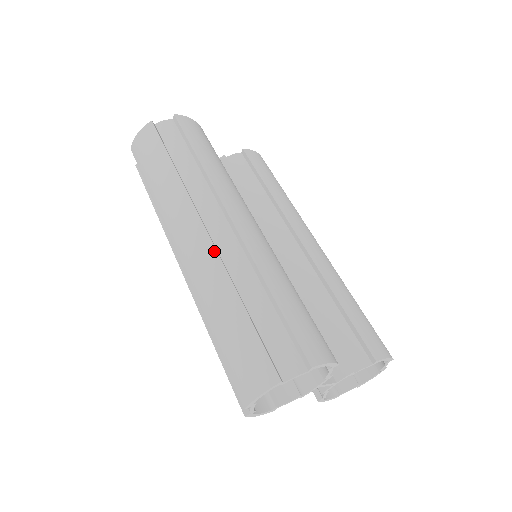
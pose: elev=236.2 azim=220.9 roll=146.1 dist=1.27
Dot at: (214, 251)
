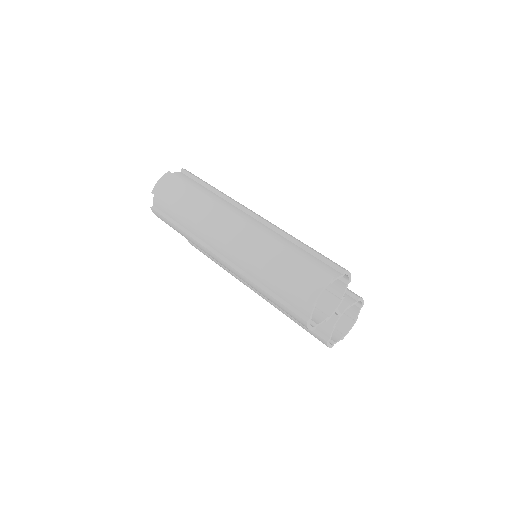
Dot at: (254, 228)
